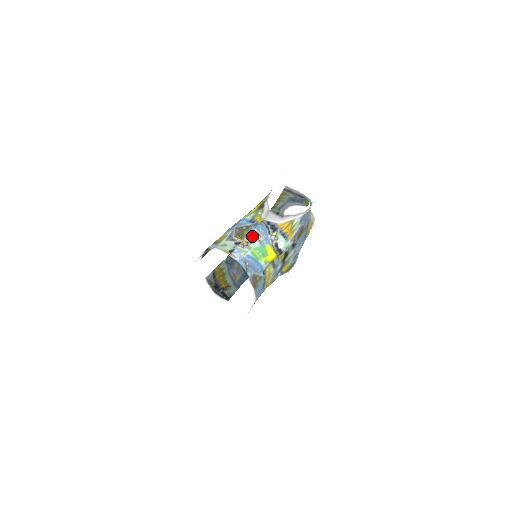
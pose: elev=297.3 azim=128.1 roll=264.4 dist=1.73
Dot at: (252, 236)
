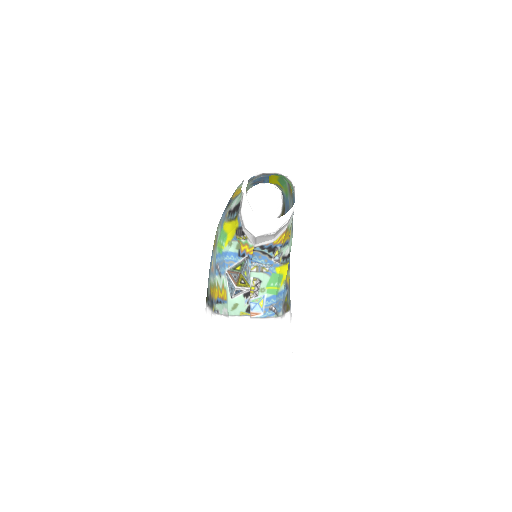
Dot at: (255, 274)
